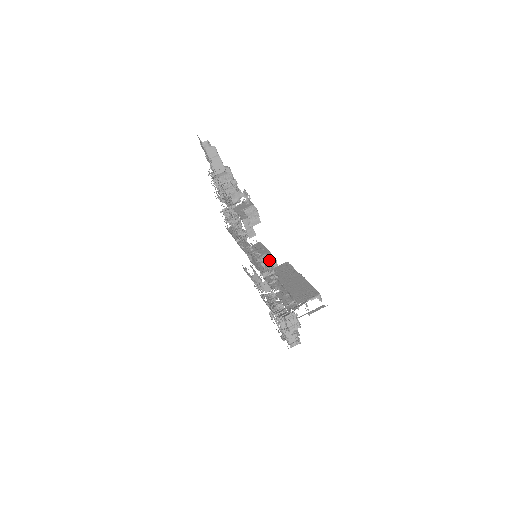
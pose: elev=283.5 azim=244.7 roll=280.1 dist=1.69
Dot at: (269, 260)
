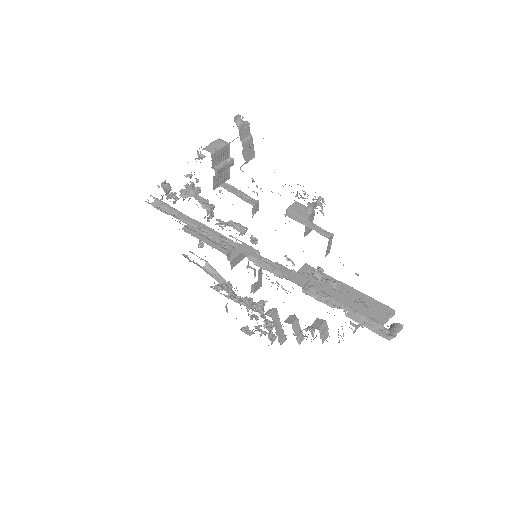
Dot at: occluded
